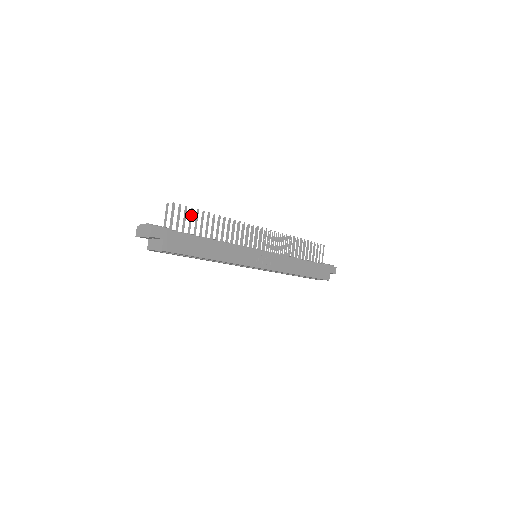
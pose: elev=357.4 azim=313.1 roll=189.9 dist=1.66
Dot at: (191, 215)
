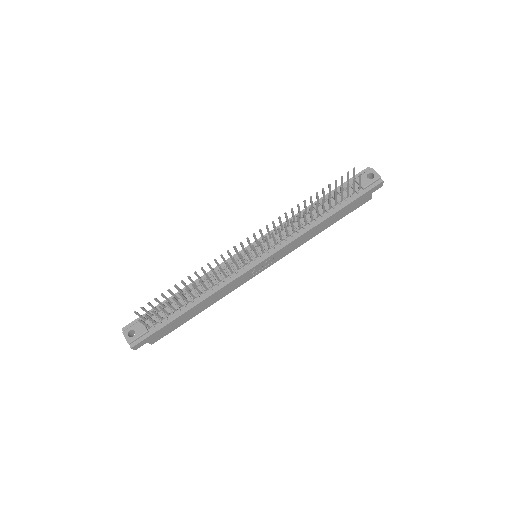
Dot at: (162, 309)
